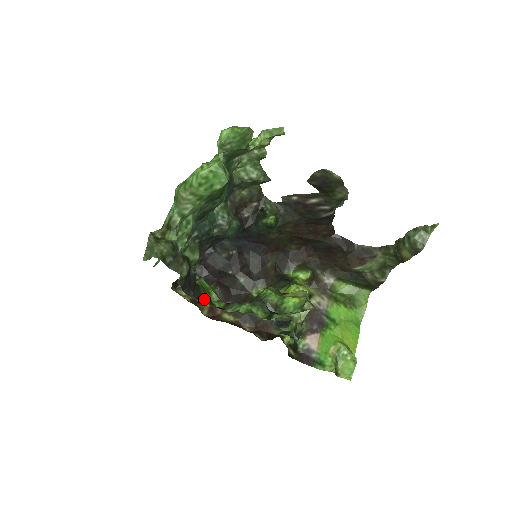
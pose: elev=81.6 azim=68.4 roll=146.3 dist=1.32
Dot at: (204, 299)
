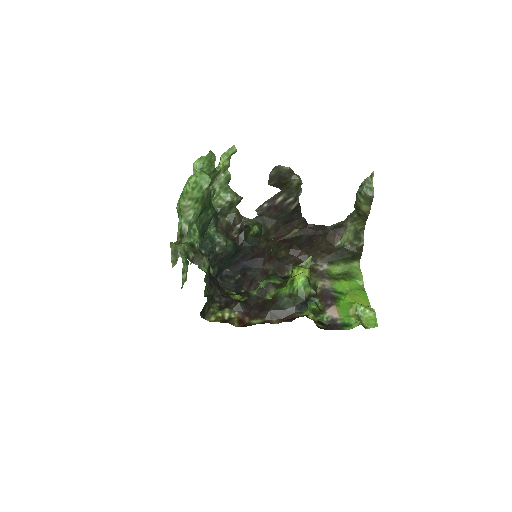
Dot at: (230, 294)
